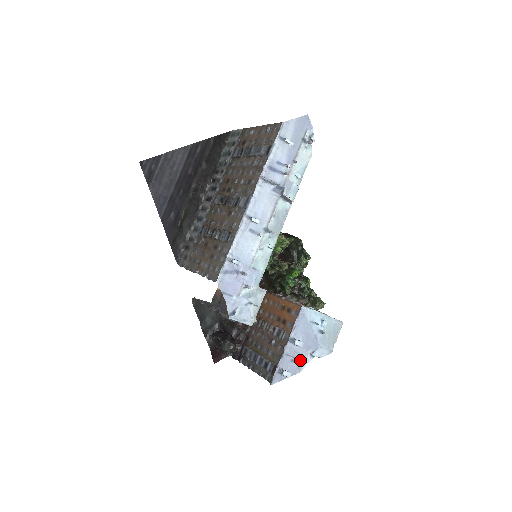
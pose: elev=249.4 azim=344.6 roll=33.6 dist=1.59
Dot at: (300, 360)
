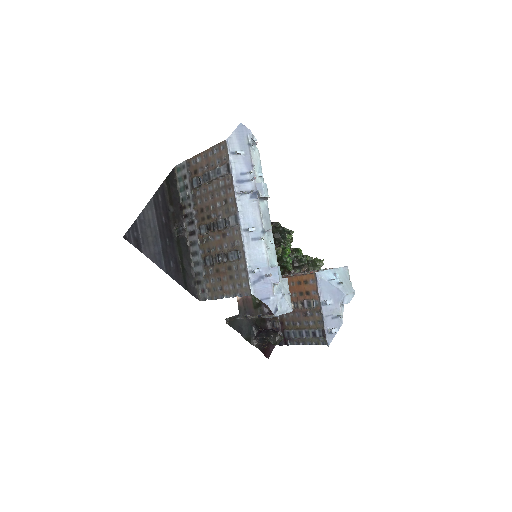
Dot at: (338, 314)
